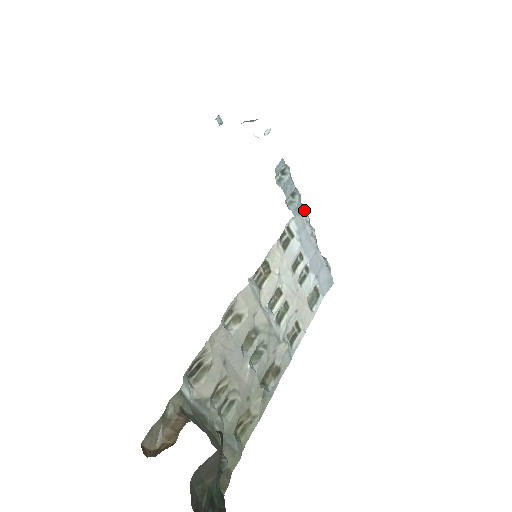
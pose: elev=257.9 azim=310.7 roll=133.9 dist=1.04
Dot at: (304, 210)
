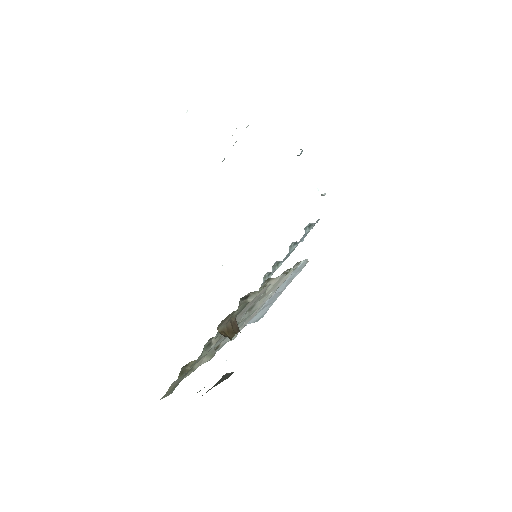
Dot at: (286, 258)
